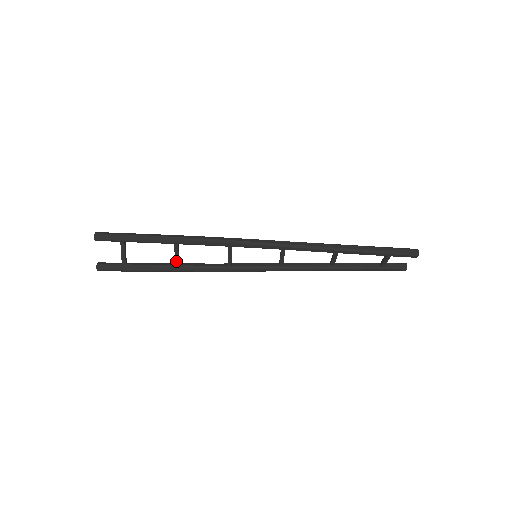
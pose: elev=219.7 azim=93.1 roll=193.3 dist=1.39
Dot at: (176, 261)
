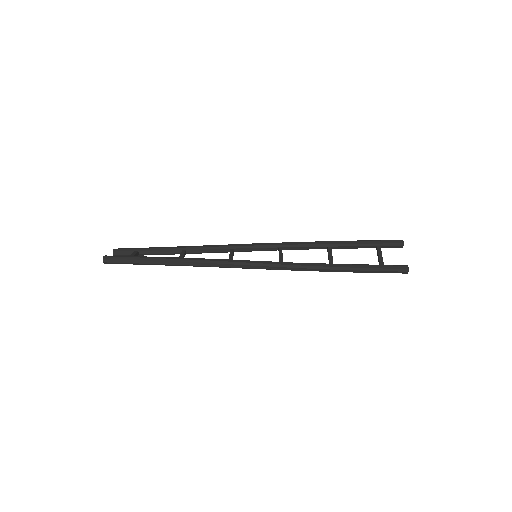
Dot at: occluded
